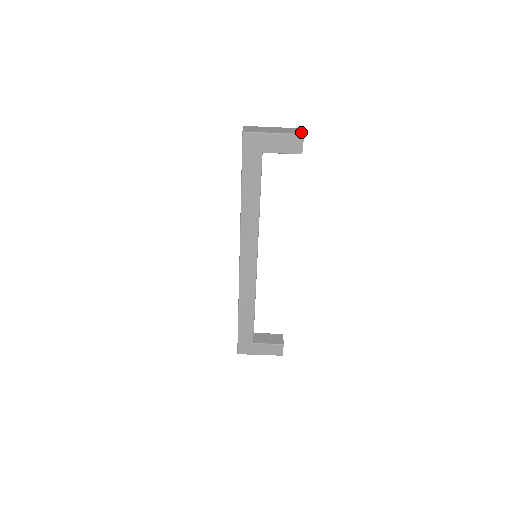
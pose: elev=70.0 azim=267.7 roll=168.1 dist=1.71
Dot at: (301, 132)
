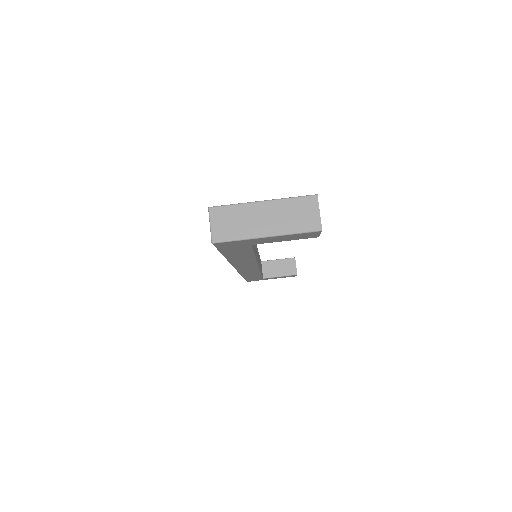
Dot at: (316, 221)
